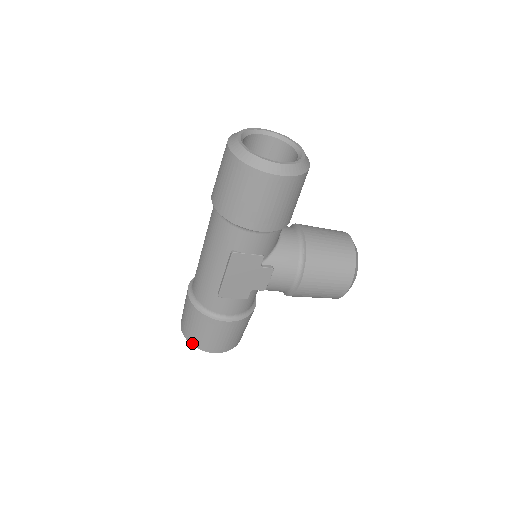
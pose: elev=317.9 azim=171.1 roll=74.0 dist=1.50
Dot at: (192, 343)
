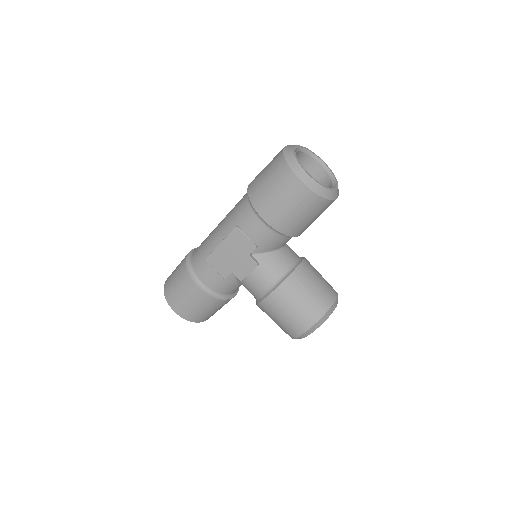
Dot at: (165, 291)
